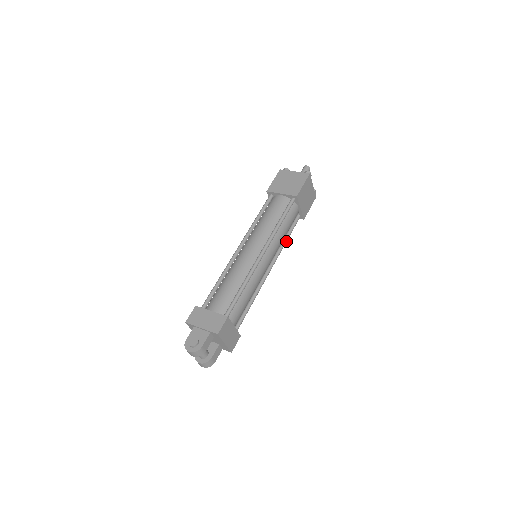
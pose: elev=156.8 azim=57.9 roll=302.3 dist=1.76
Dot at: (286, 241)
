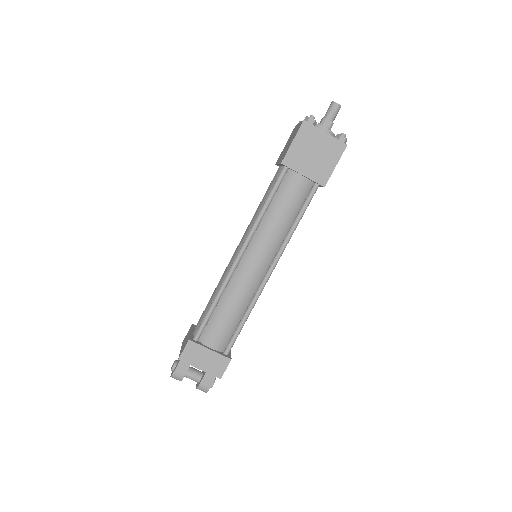
Dot at: (294, 227)
